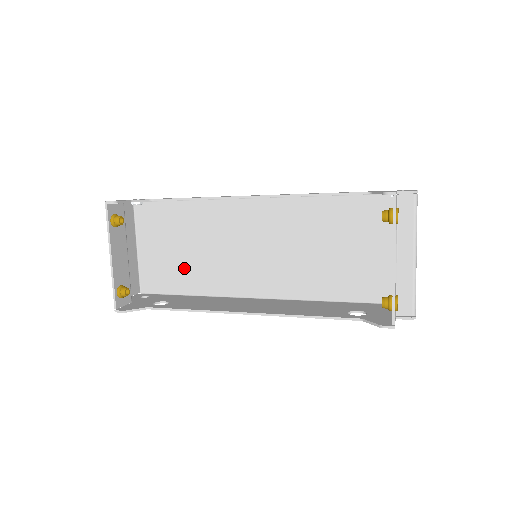
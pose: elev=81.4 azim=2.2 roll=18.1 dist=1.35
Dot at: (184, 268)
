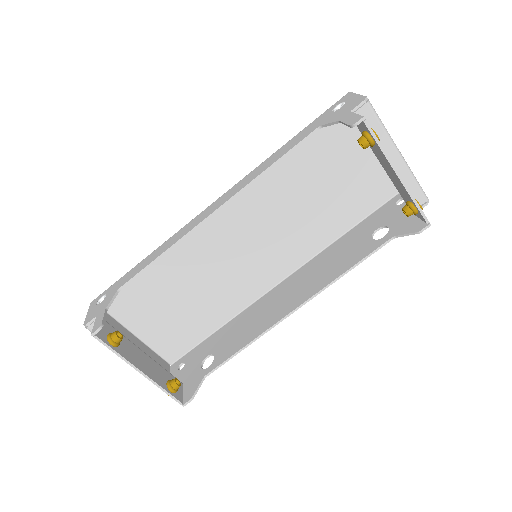
Dot at: (193, 315)
